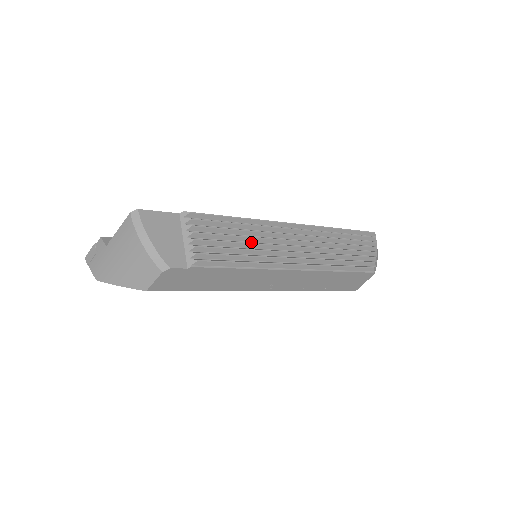
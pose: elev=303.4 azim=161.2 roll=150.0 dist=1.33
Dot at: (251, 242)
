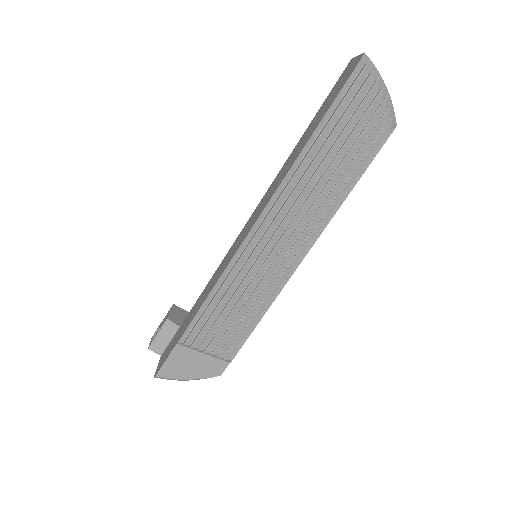
Dot at: (245, 290)
